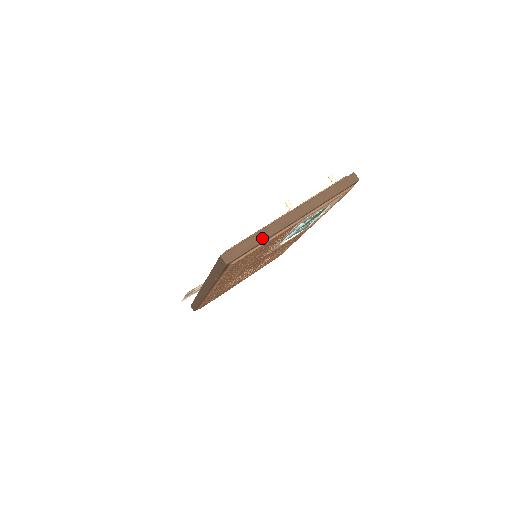
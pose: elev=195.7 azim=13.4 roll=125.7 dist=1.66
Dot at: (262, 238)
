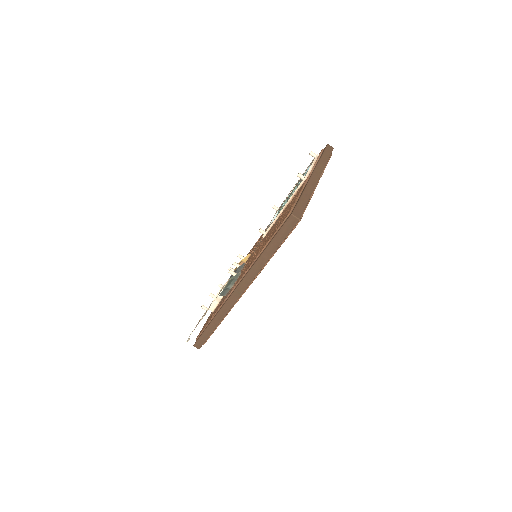
Dot at: (308, 196)
